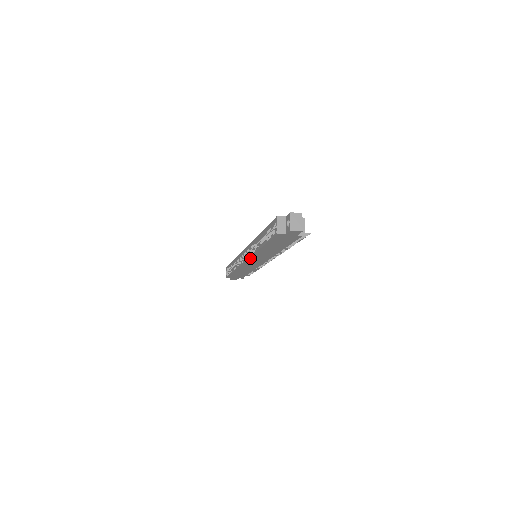
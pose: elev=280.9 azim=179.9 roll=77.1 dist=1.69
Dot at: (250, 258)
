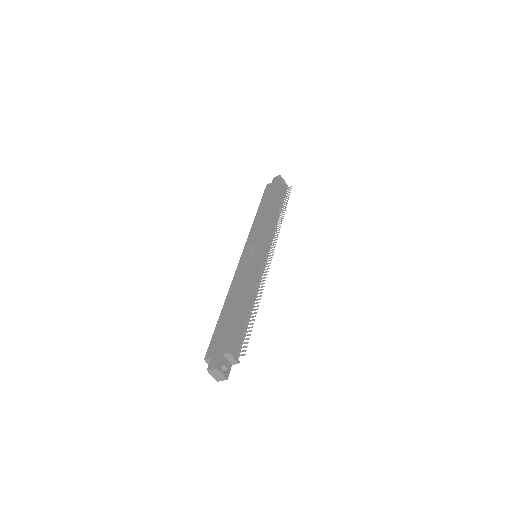
Dot at: occluded
